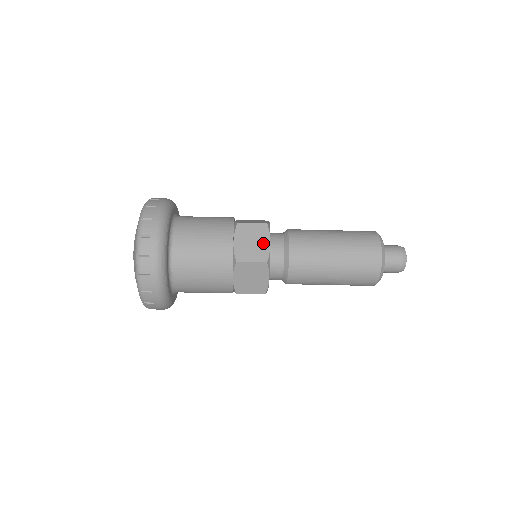
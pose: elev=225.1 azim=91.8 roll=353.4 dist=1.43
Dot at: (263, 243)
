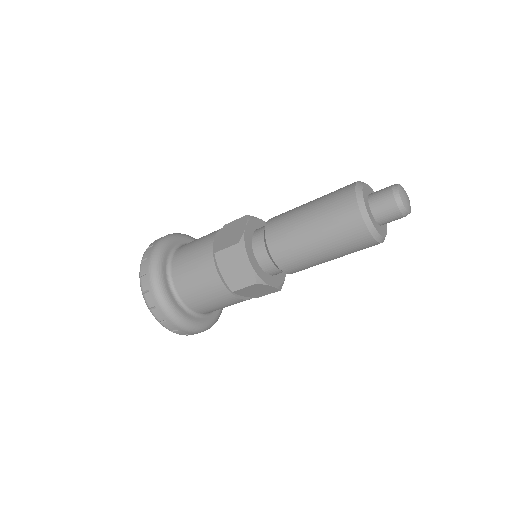
Dot at: (244, 265)
